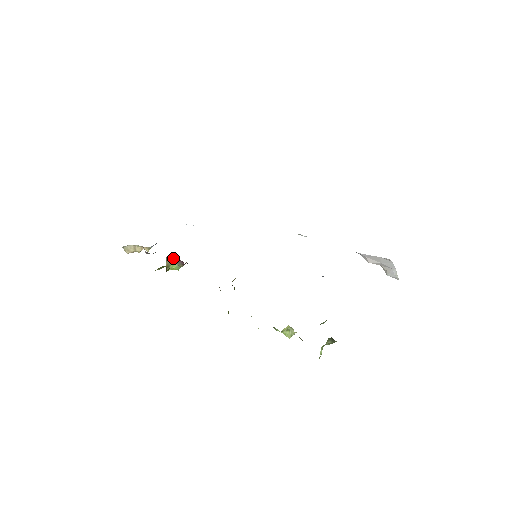
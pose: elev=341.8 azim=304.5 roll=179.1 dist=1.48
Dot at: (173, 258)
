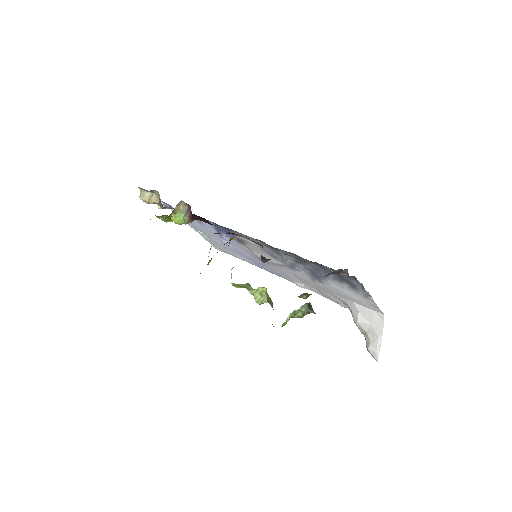
Dot at: (184, 208)
